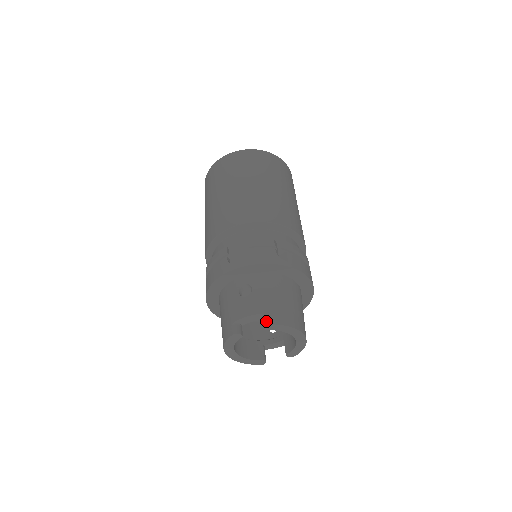
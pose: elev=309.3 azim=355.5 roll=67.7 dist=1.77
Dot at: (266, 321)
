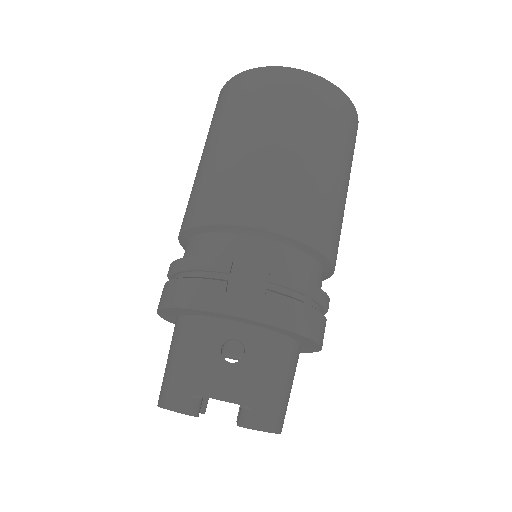
Dot at: (246, 421)
